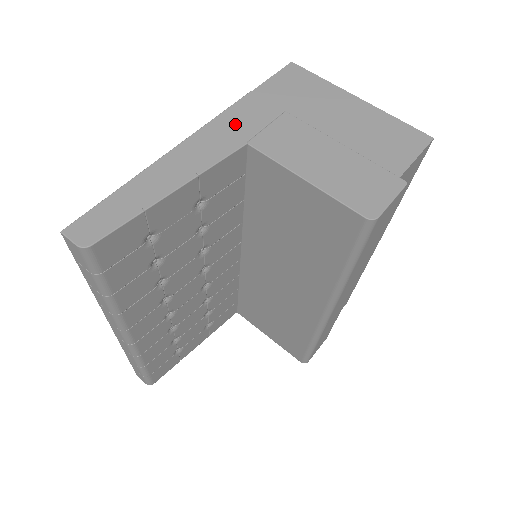
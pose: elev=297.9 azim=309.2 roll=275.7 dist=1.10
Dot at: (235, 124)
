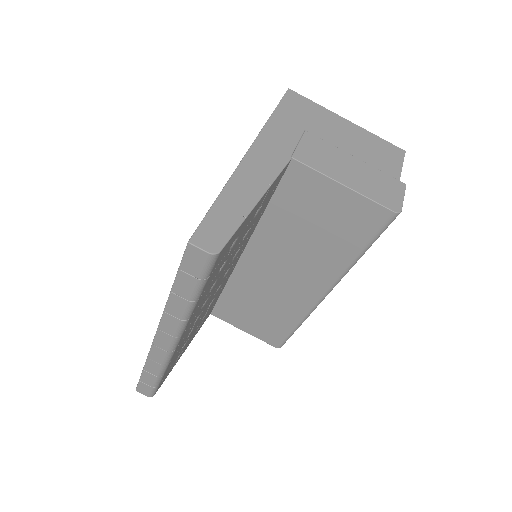
Dot at: (275, 141)
